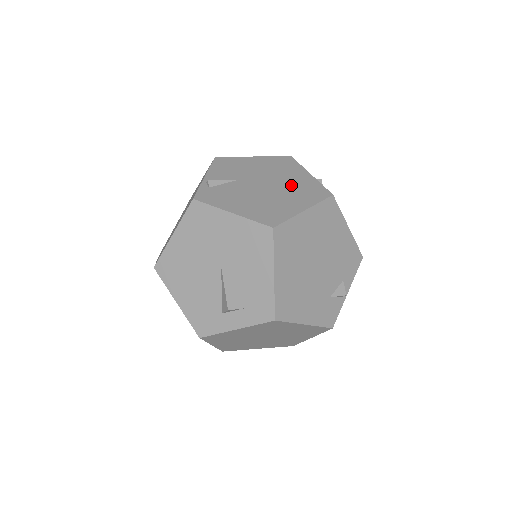
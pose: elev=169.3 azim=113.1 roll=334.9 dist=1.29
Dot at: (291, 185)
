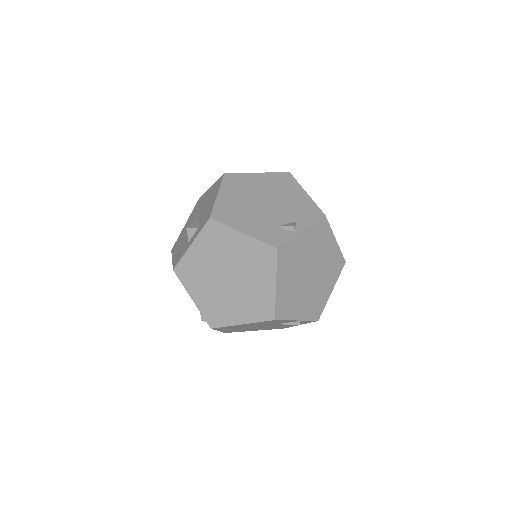
Dot at: occluded
